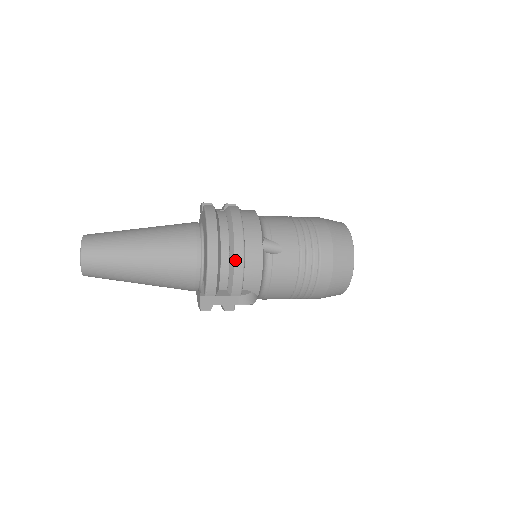
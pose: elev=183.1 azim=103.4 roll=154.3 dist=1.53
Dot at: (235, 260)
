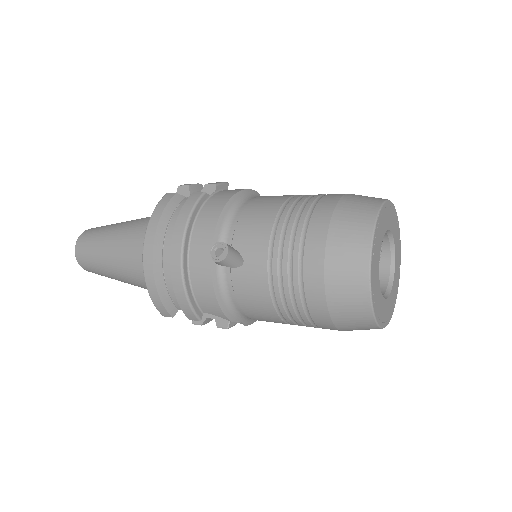
Dot at: (172, 278)
